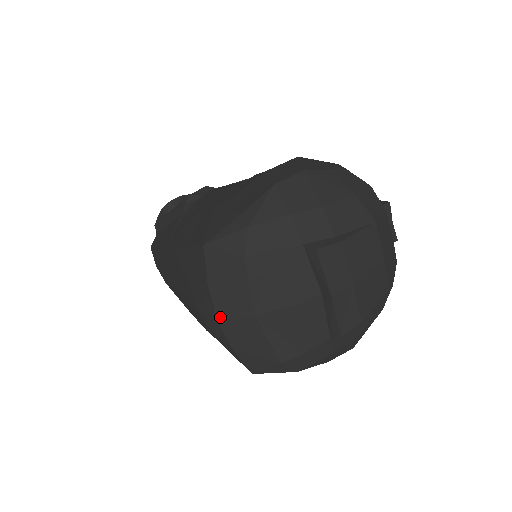
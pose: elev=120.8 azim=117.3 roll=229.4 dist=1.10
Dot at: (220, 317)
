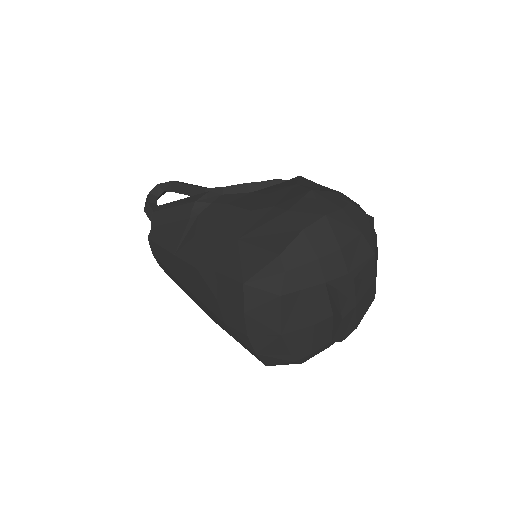
Dot at: (250, 334)
